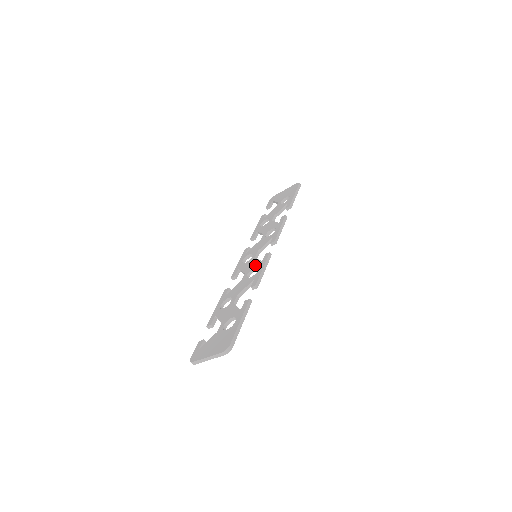
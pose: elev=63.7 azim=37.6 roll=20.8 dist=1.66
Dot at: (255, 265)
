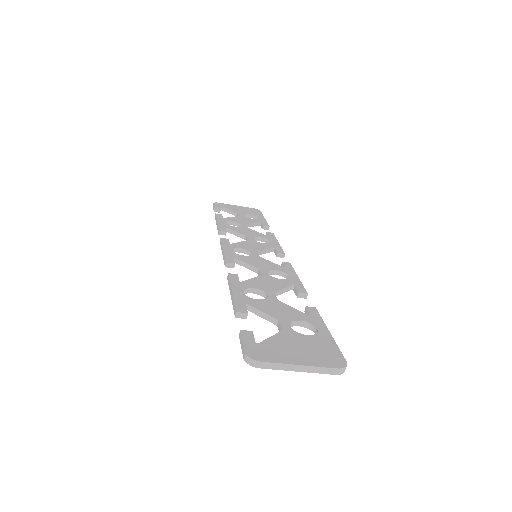
Dot at: (275, 267)
